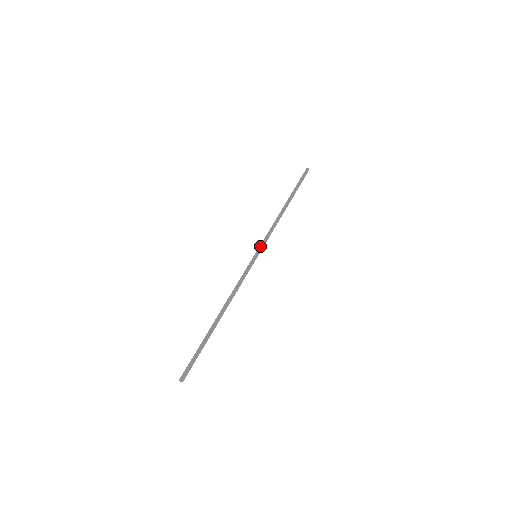
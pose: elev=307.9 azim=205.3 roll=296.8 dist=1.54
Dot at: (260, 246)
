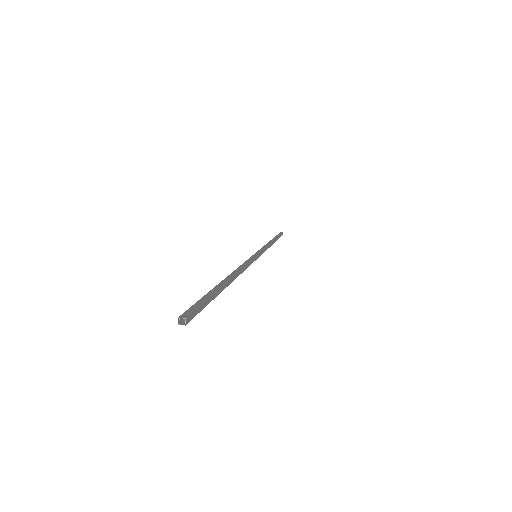
Dot at: occluded
